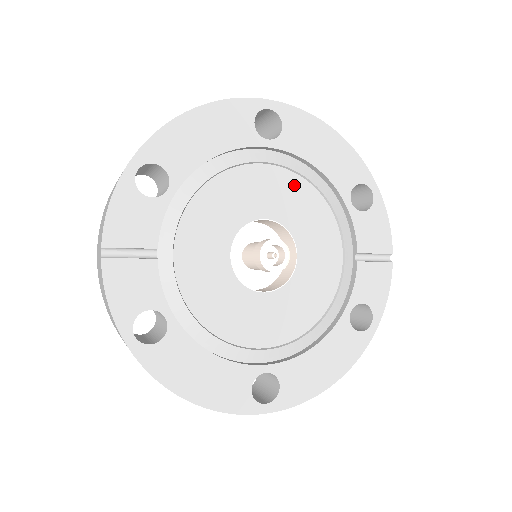
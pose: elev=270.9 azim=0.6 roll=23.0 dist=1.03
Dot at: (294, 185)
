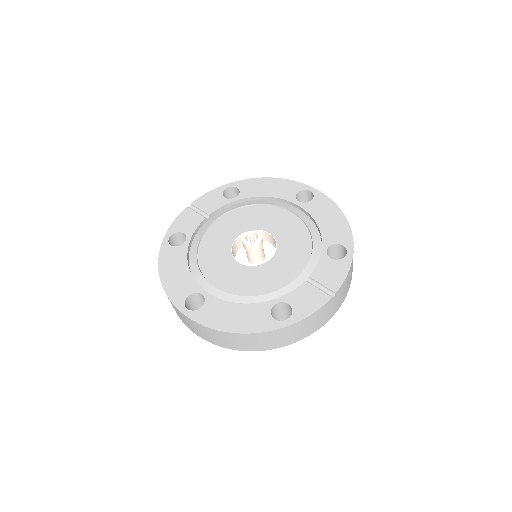
Dot at: (299, 228)
